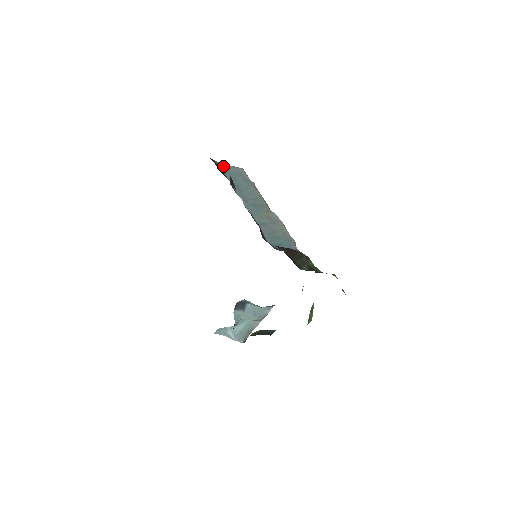
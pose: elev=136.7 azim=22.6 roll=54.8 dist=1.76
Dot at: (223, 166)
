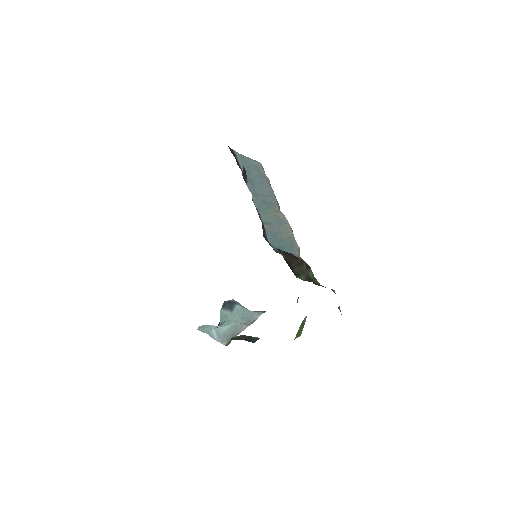
Dot at: (240, 156)
